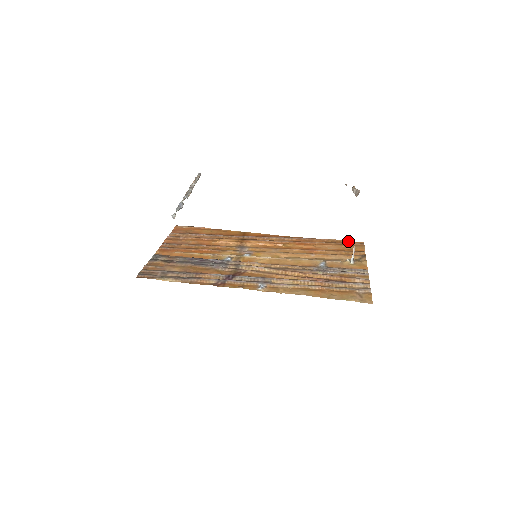
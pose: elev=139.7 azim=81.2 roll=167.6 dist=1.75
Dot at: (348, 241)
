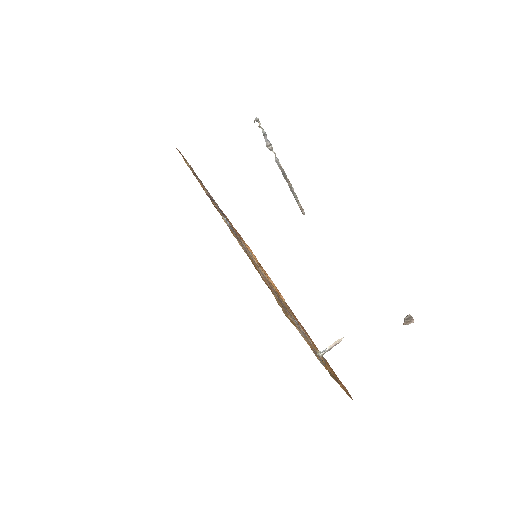
Dot at: occluded
